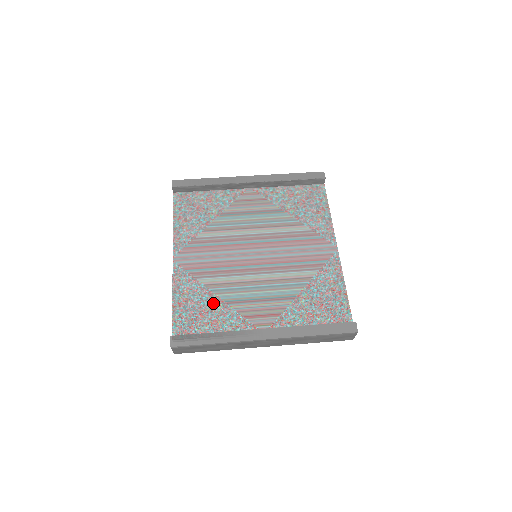
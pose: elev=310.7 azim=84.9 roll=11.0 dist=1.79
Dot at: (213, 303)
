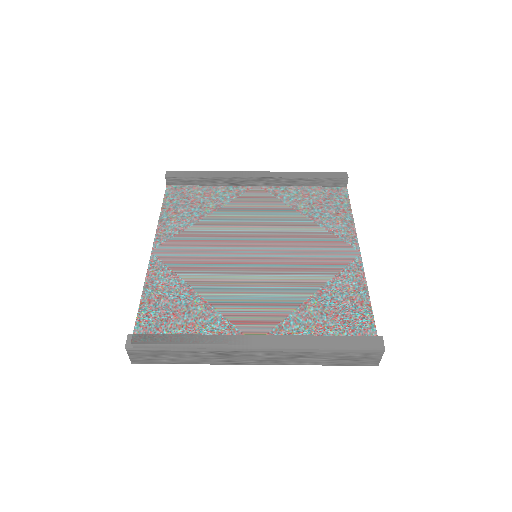
Dot at: (193, 303)
